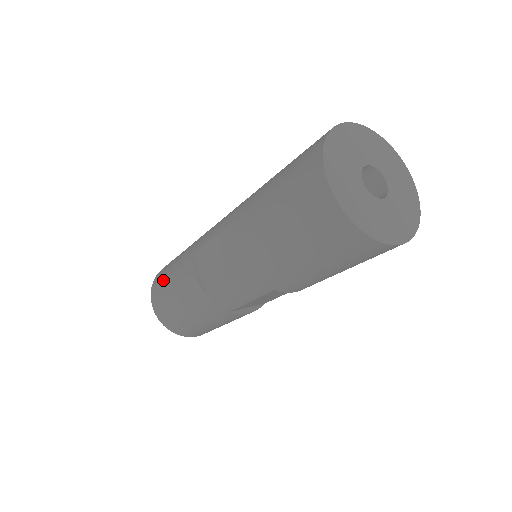
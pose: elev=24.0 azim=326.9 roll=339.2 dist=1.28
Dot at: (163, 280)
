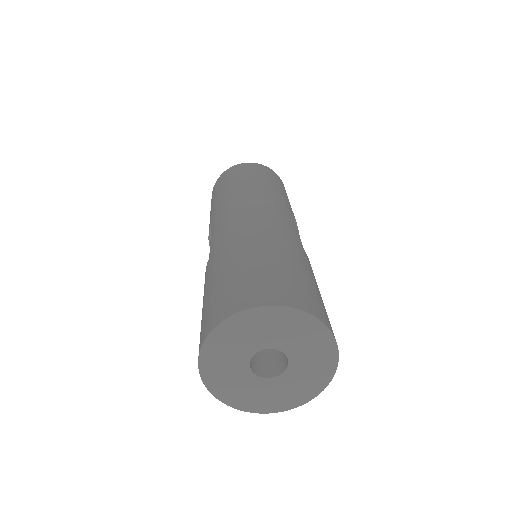
Dot at: (212, 199)
